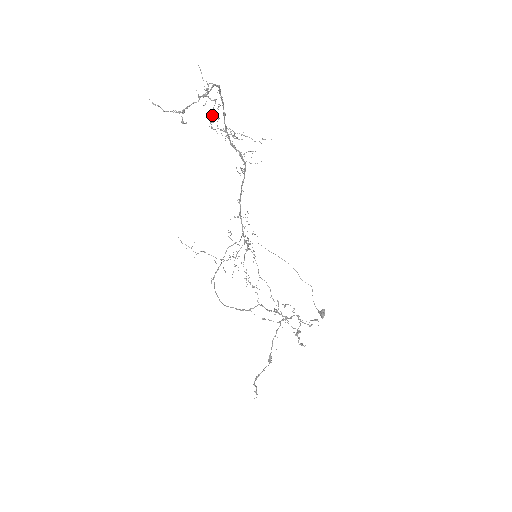
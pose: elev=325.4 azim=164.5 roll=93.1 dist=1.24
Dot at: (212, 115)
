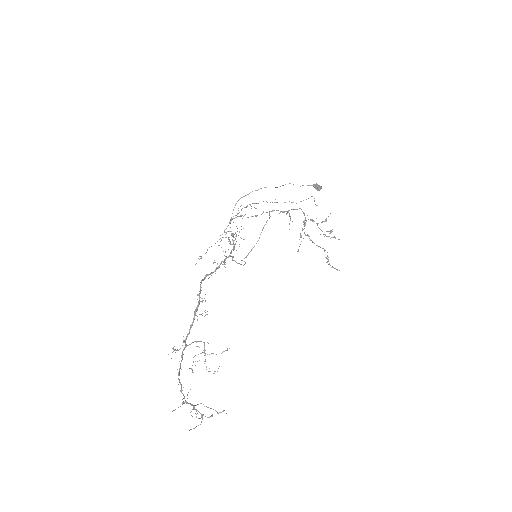
Dot at: occluded
